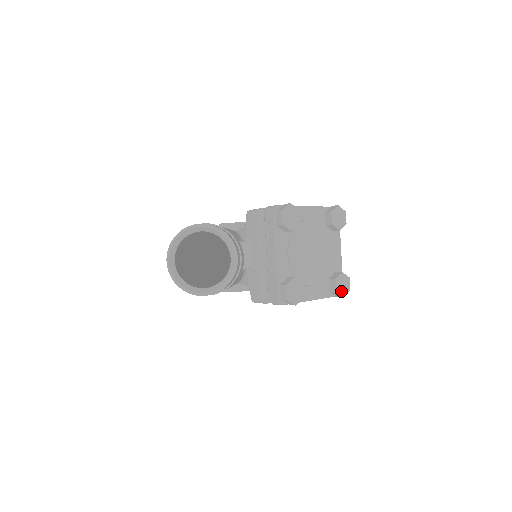
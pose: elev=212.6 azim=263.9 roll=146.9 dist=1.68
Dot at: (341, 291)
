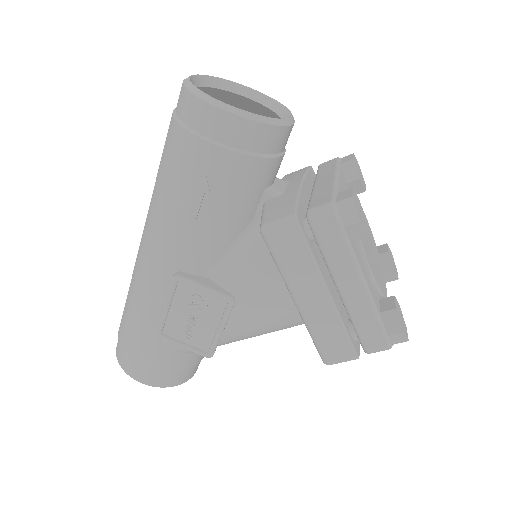
Dot at: (400, 320)
